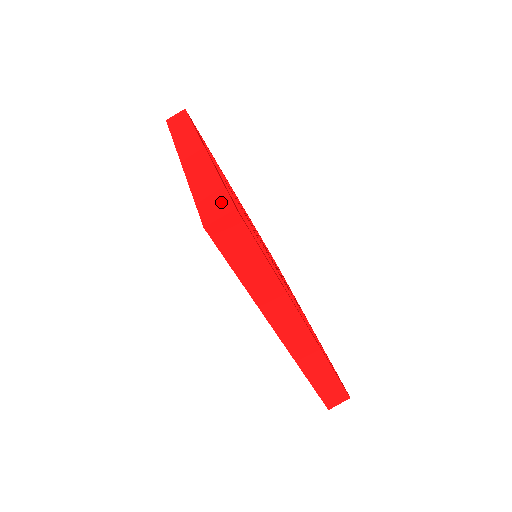
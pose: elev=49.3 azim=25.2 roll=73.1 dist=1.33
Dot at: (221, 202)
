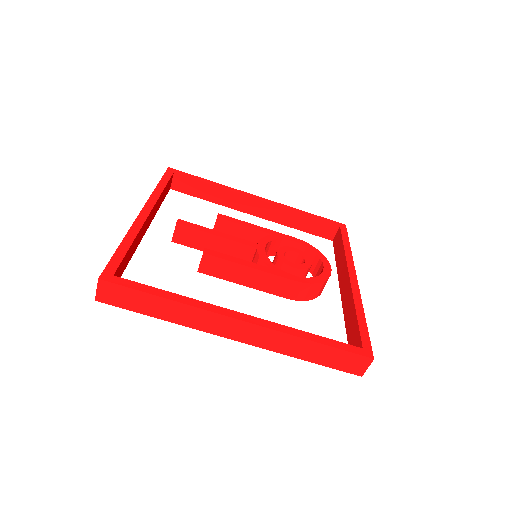
Dot at: occluded
